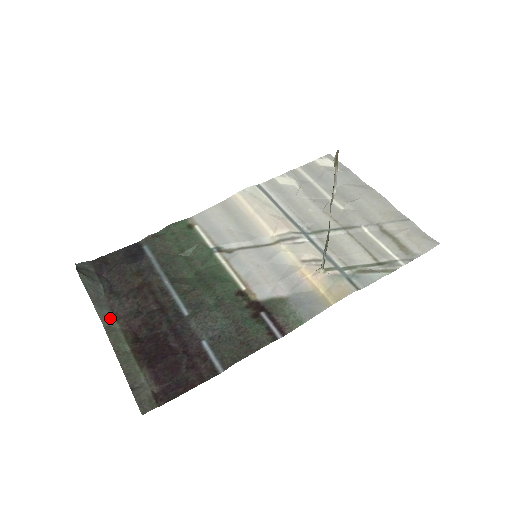
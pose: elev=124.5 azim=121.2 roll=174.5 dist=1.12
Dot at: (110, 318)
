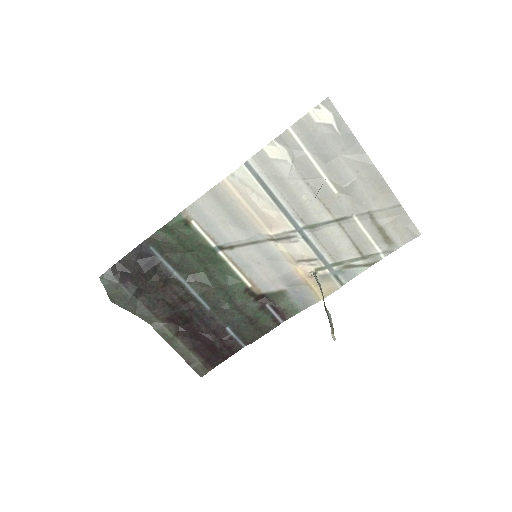
Dot at: (151, 317)
